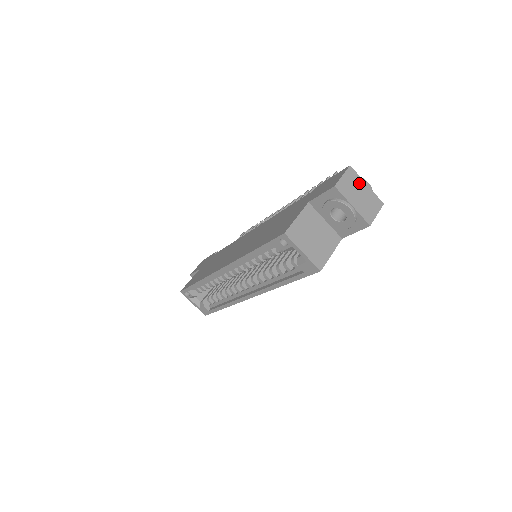
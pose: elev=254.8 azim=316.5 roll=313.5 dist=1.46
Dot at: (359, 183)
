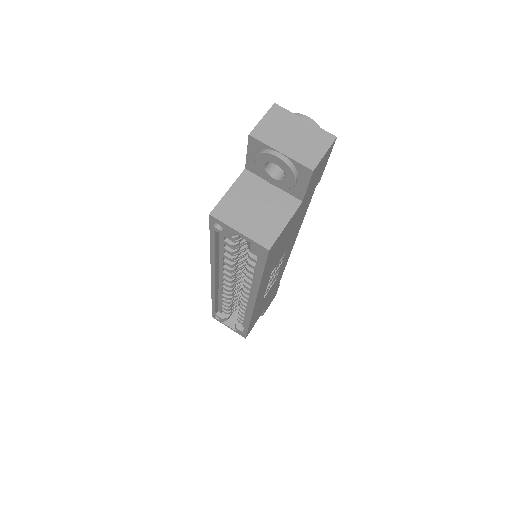
Dot at: (291, 121)
